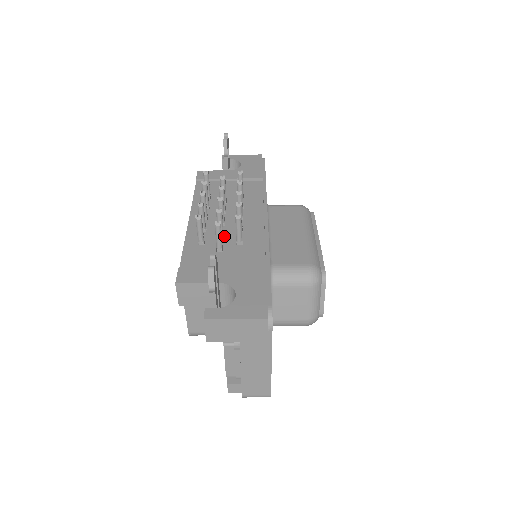
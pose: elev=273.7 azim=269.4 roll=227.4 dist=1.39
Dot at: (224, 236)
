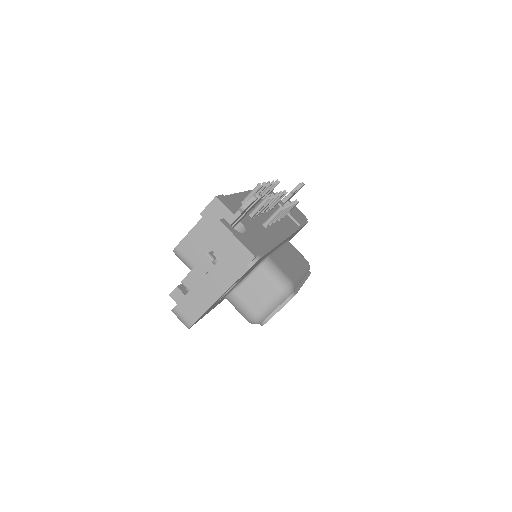
Dot at: (258, 215)
